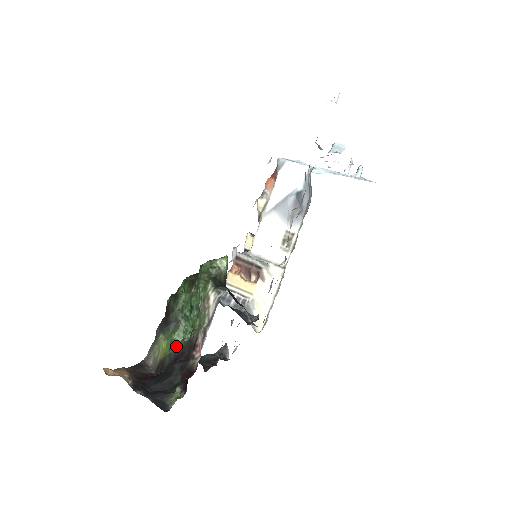
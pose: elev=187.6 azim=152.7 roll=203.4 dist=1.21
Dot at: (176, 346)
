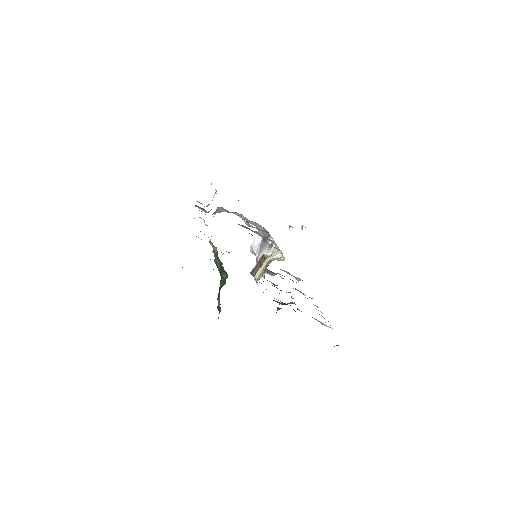
Dot at: occluded
